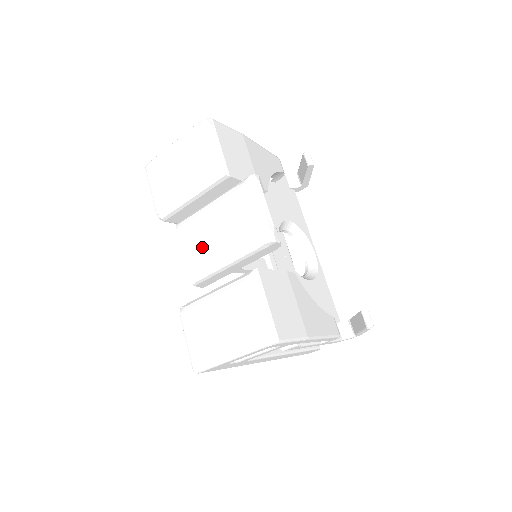
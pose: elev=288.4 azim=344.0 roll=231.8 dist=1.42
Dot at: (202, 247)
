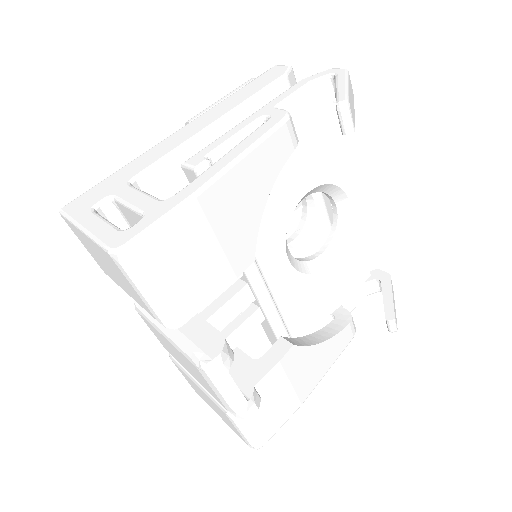
Dot at: (171, 352)
